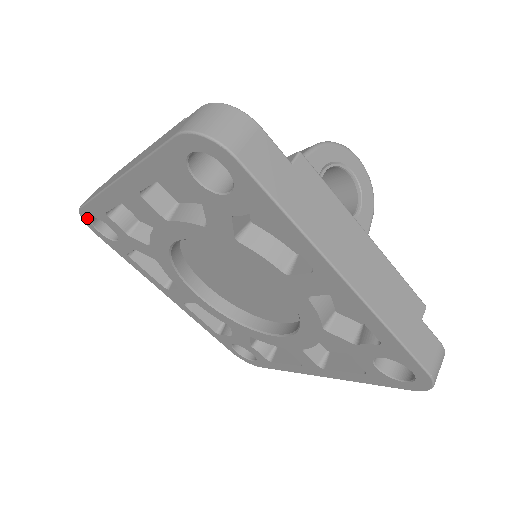
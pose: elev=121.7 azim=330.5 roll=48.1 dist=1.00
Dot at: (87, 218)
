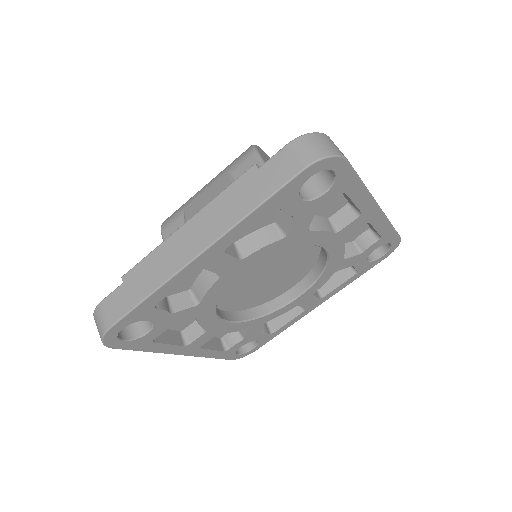
Dot at: (114, 334)
